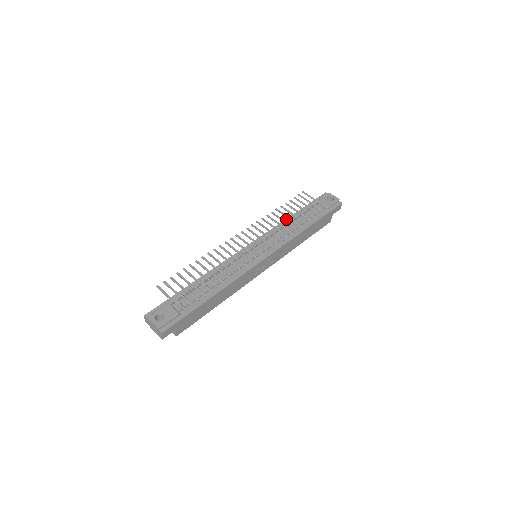
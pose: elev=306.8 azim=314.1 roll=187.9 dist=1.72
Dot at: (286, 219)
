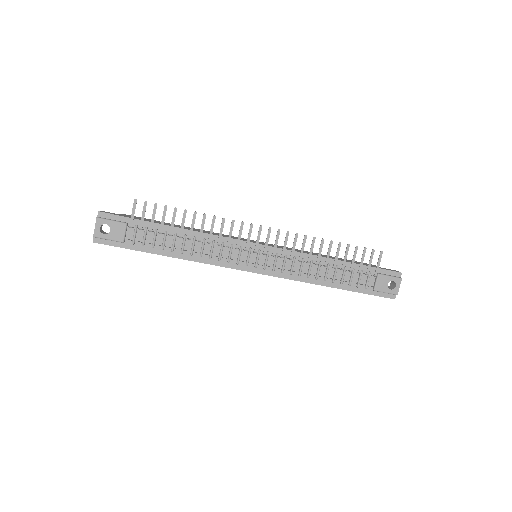
Dot at: (326, 258)
